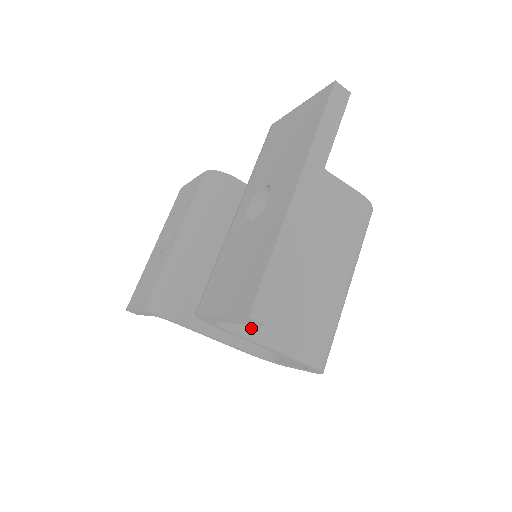
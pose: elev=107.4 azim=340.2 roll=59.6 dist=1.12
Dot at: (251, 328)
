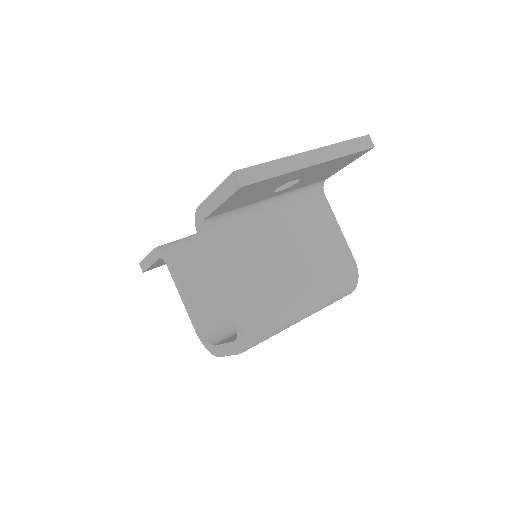
Dot at: (222, 255)
